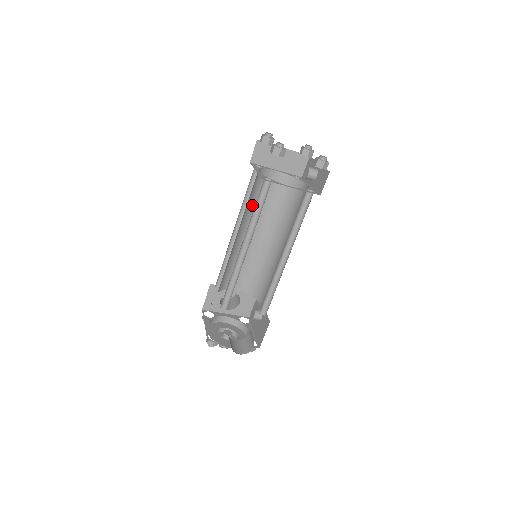
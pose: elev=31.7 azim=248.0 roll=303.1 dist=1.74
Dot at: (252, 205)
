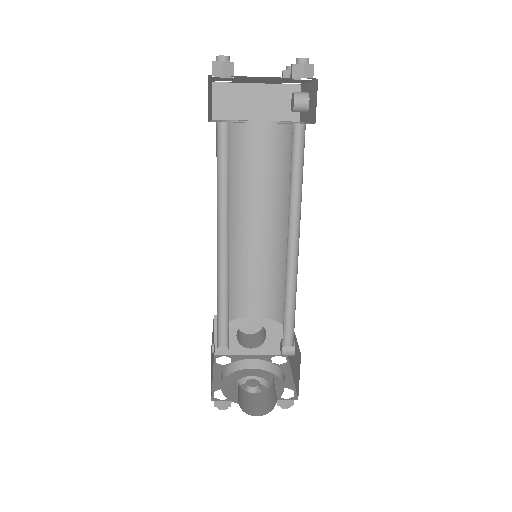
Dot at: (233, 182)
